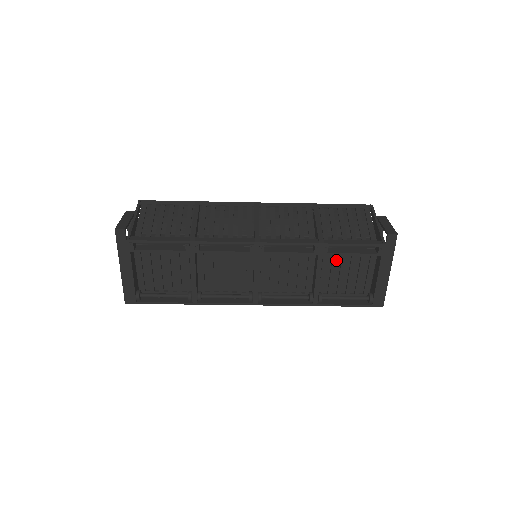
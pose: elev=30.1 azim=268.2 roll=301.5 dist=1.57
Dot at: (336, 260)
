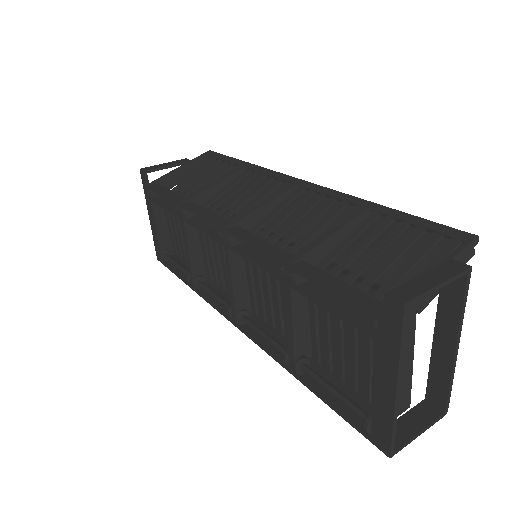
Dot at: (326, 310)
